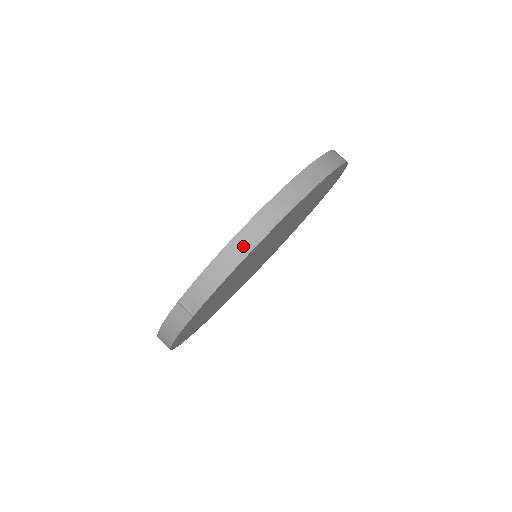
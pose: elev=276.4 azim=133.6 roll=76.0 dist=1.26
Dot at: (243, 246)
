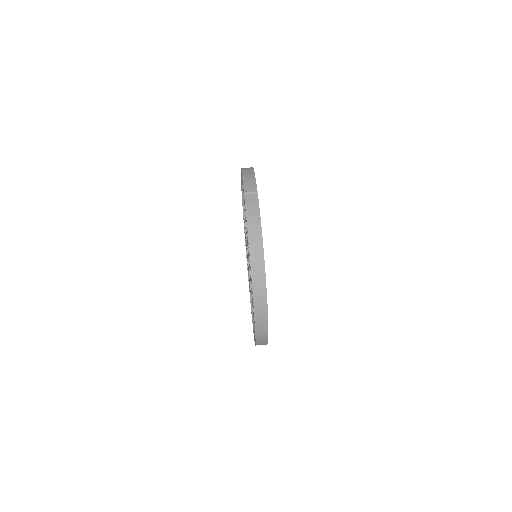
Dot at: (248, 169)
